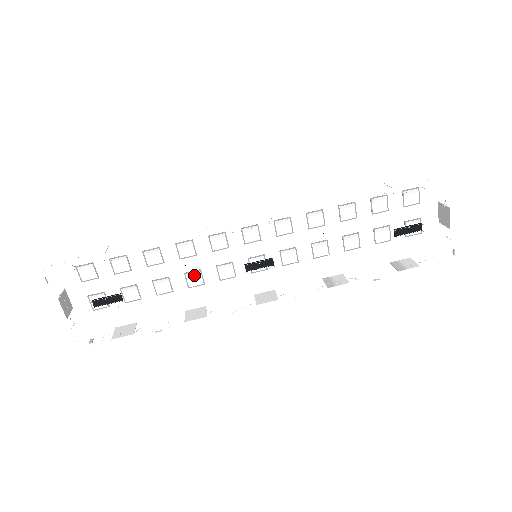
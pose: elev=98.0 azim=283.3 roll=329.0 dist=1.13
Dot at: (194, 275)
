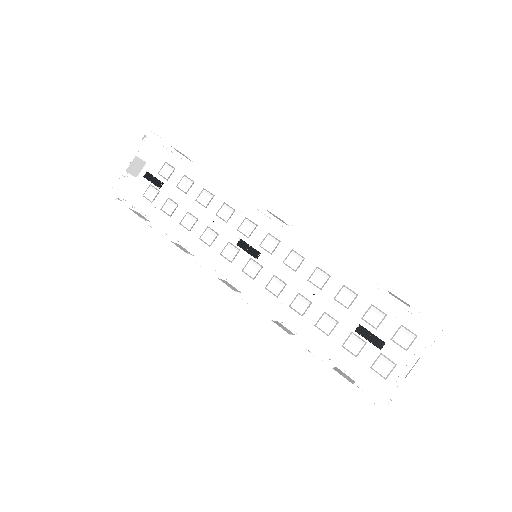
Dot at: (211, 234)
